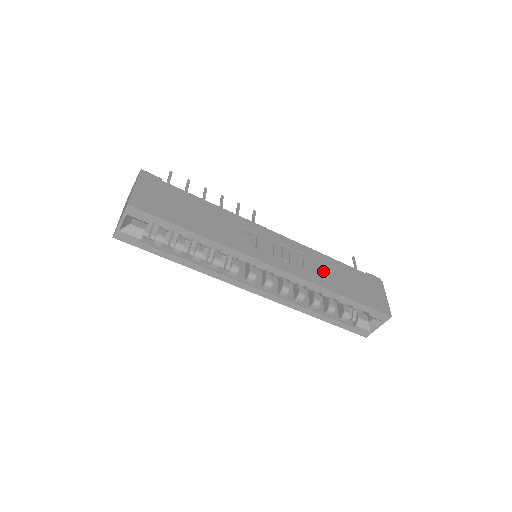
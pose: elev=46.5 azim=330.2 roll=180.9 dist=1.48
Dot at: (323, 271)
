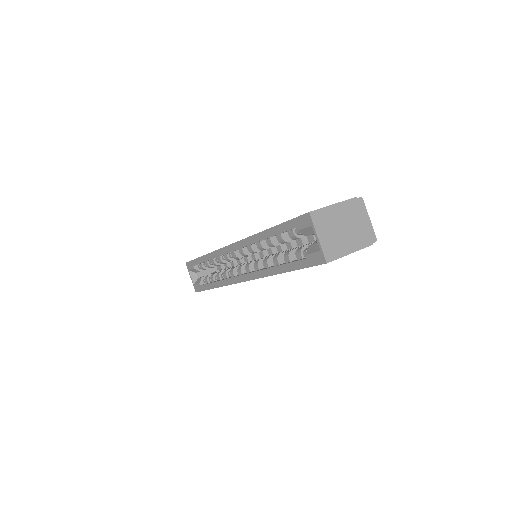
Dot at: occluded
